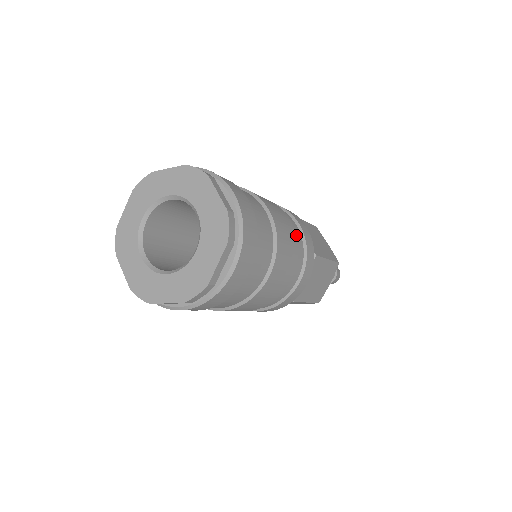
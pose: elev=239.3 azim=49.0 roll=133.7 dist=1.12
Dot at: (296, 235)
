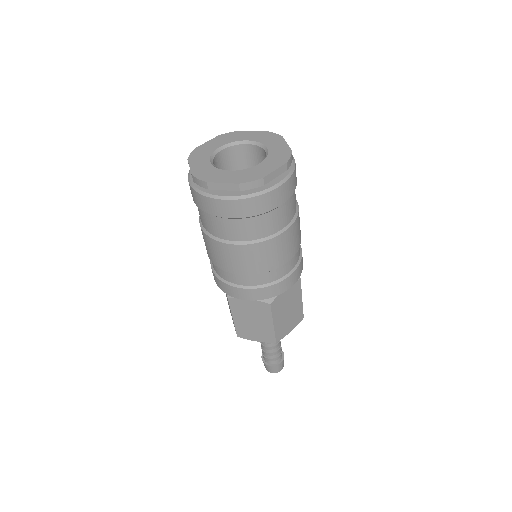
Dot at: occluded
